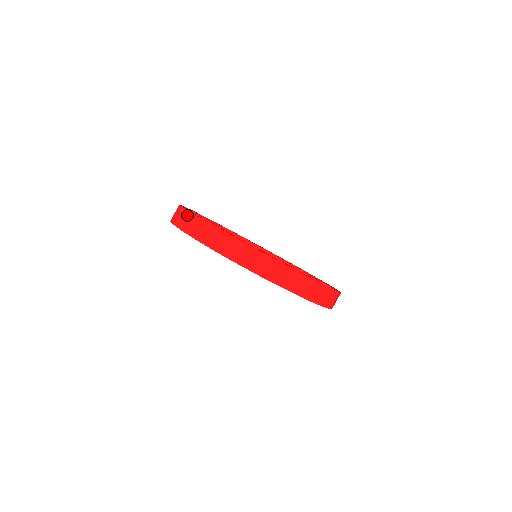
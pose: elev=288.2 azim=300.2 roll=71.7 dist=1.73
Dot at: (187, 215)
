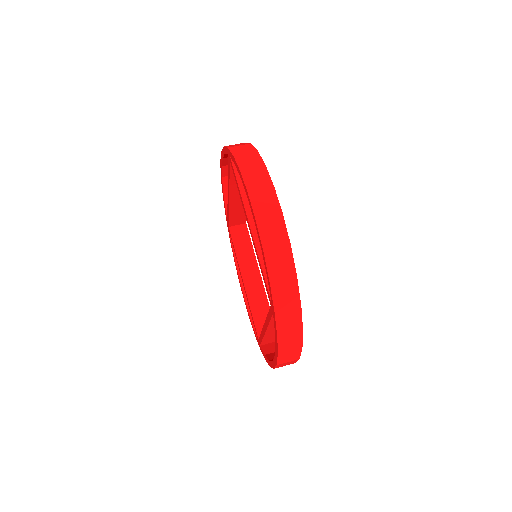
Dot at: (275, 209)
